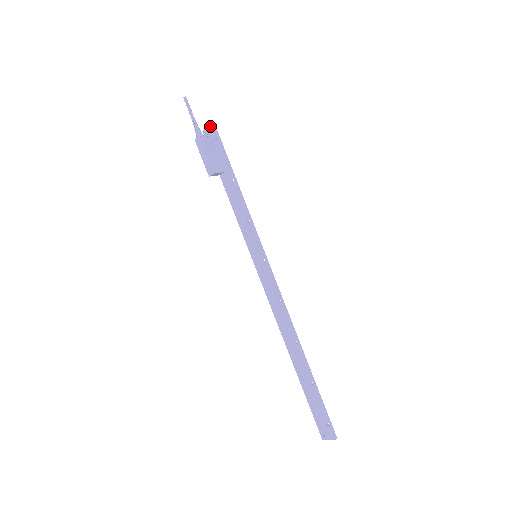
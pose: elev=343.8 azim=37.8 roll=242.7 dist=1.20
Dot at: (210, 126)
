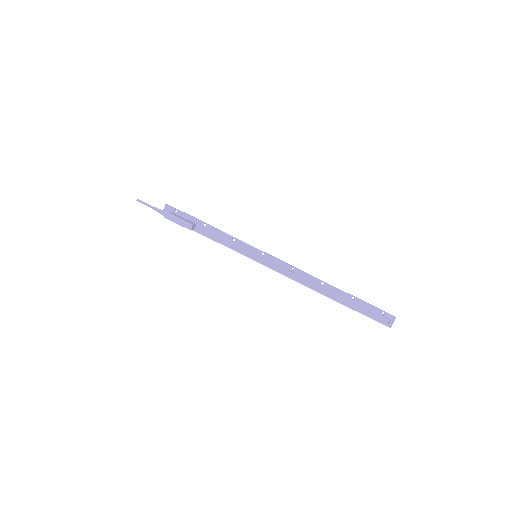
Dot at: (165, 207)
